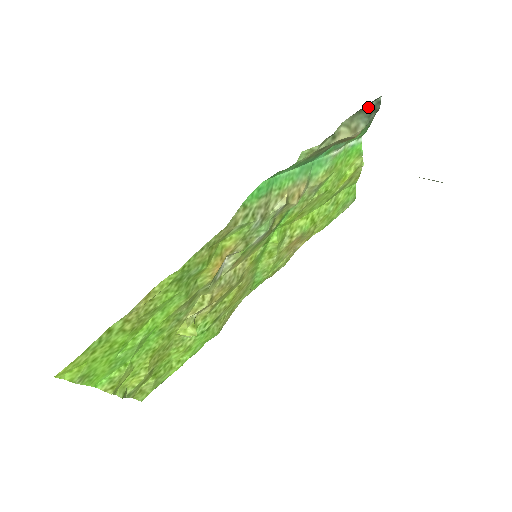
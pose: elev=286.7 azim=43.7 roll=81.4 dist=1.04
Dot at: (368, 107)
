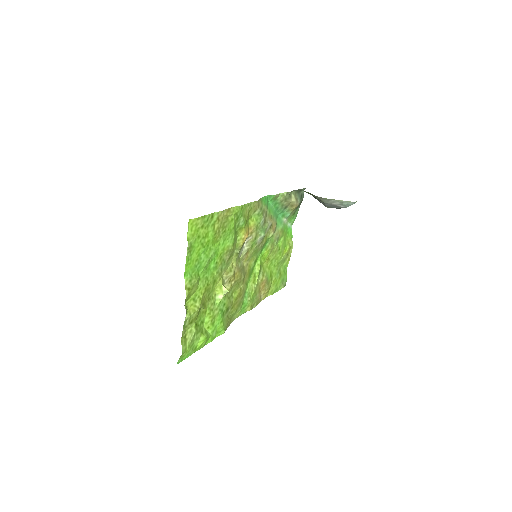
Dot at: (300, 193)
